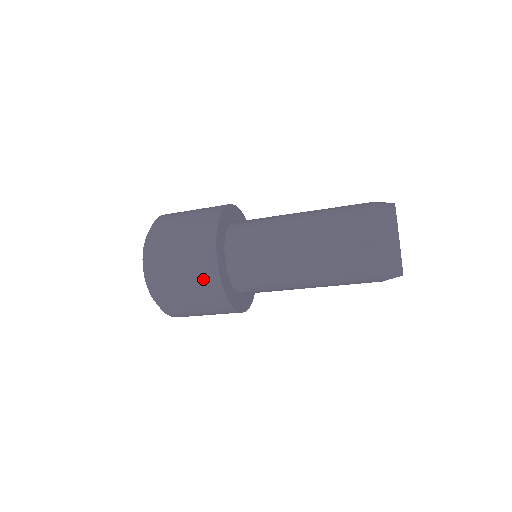
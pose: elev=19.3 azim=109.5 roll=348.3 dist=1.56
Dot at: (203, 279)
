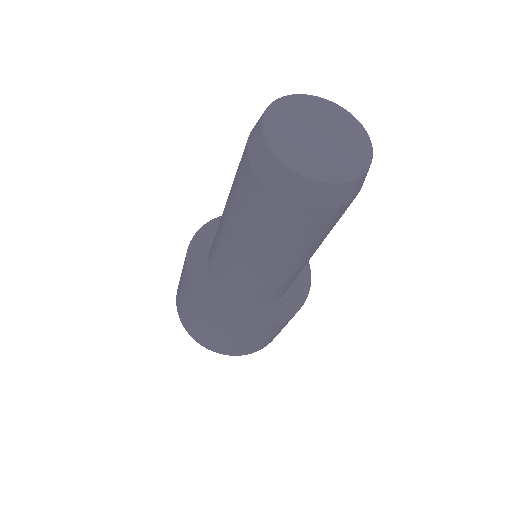
Dot at: (184, 280)
